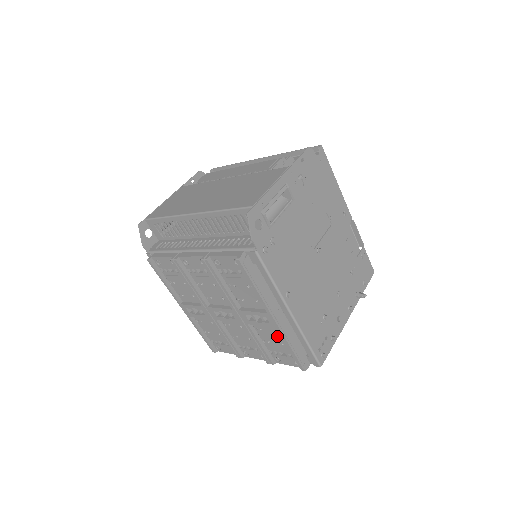
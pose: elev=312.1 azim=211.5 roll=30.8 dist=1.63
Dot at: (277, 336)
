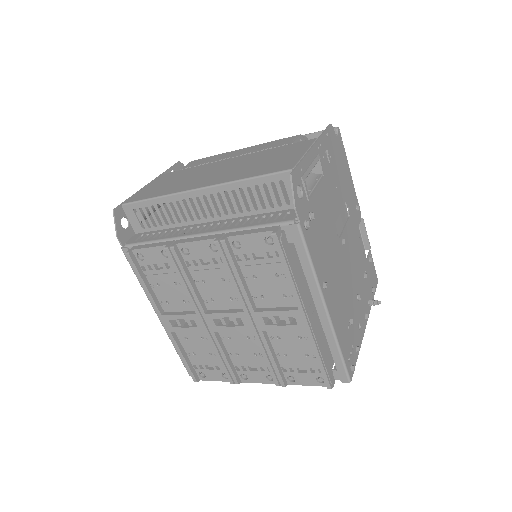
Dot at: (300, 344)
